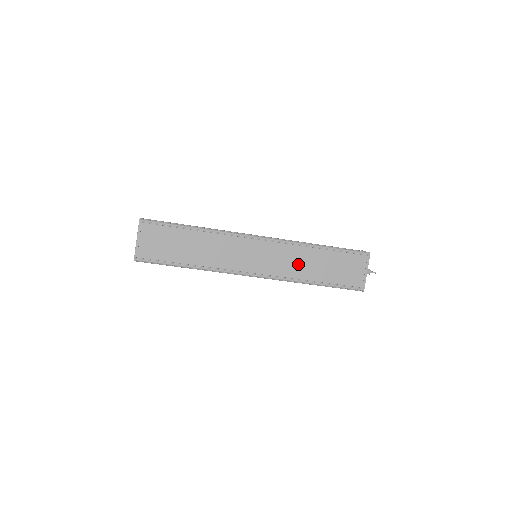
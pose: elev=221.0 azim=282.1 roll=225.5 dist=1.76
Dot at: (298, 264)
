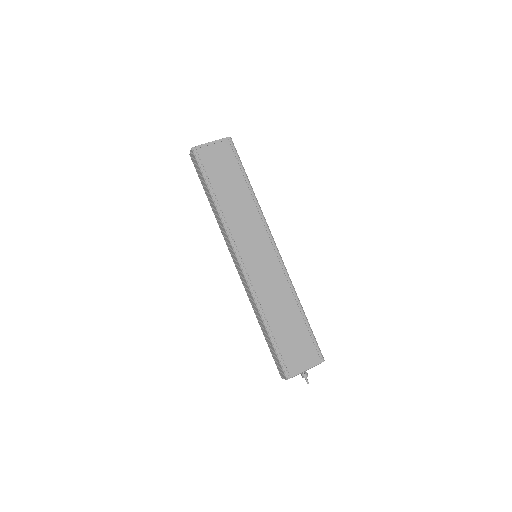
Dot at: (274, 297)
